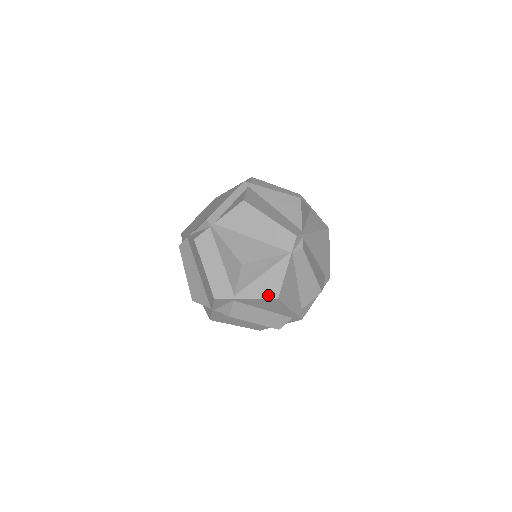
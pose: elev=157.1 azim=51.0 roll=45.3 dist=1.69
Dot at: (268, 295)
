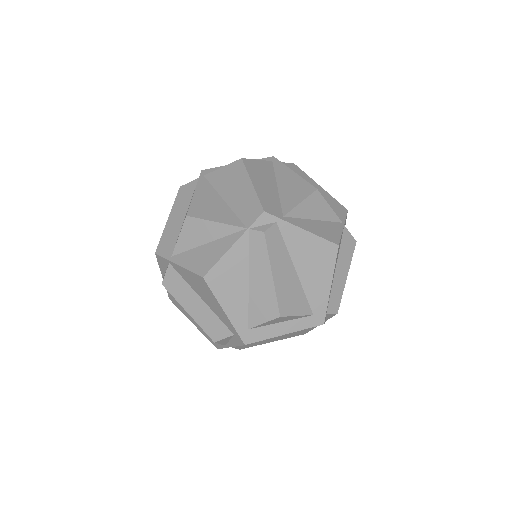
Dot at: (197, 269)
